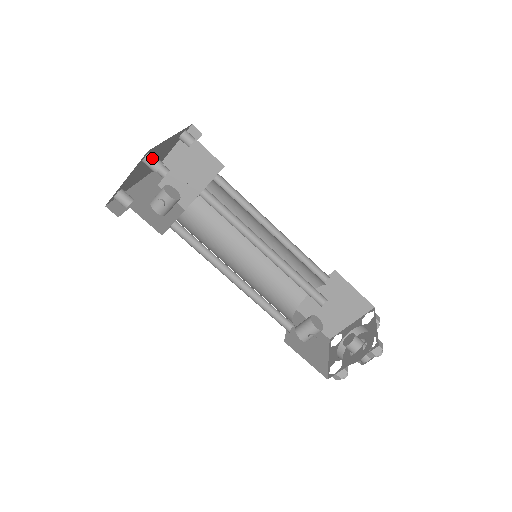
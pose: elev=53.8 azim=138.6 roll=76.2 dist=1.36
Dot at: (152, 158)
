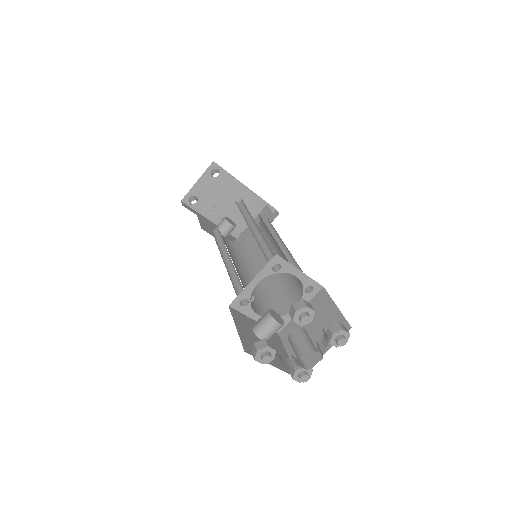
Dot at: (216, 170)
